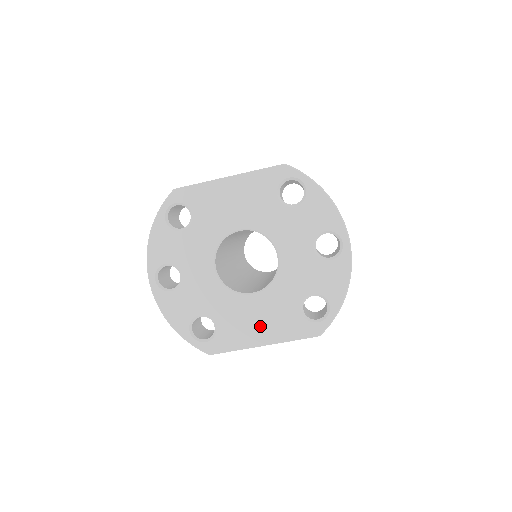
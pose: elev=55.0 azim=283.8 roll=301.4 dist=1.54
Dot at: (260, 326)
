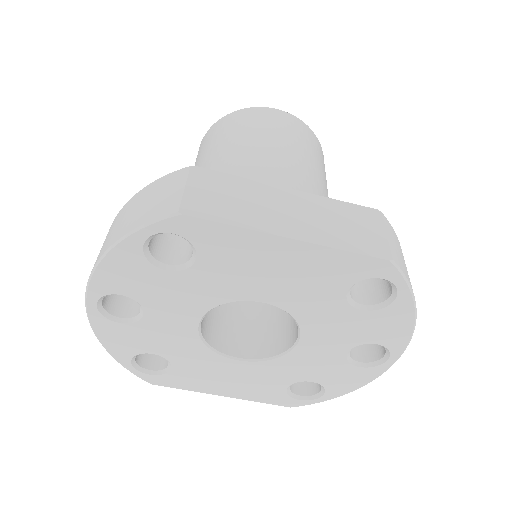
Dot at: (229, 384)
